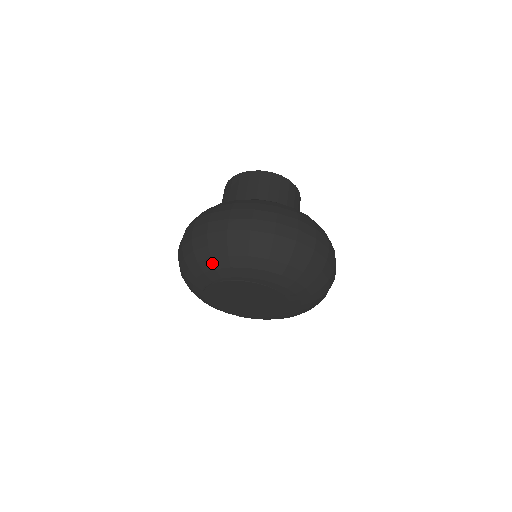
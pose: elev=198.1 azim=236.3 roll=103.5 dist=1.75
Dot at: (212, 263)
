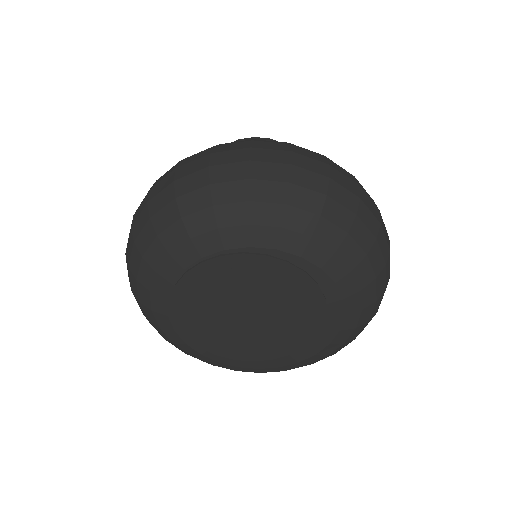
Dot at: (247, 211)
